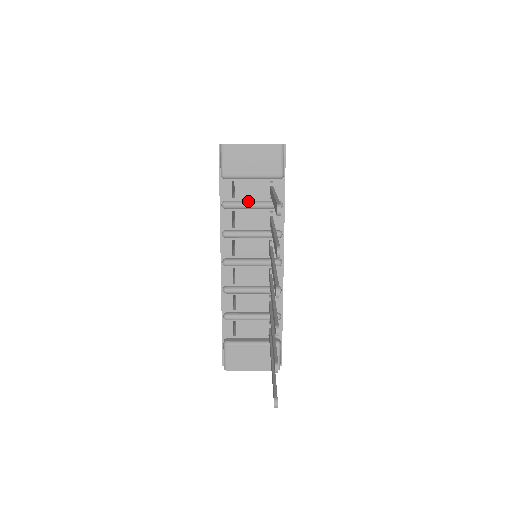
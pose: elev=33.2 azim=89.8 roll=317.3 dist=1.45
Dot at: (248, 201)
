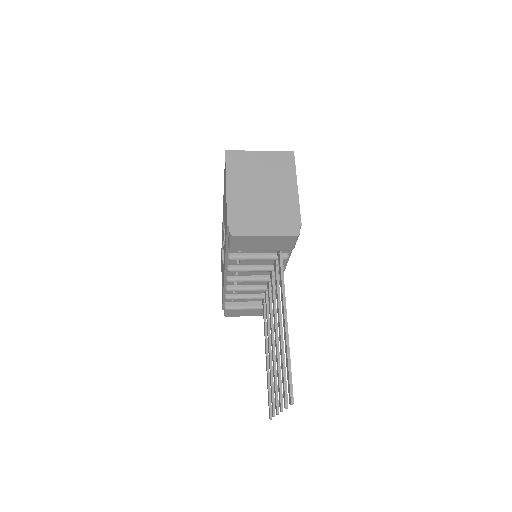
Dot at: (255, 256)
